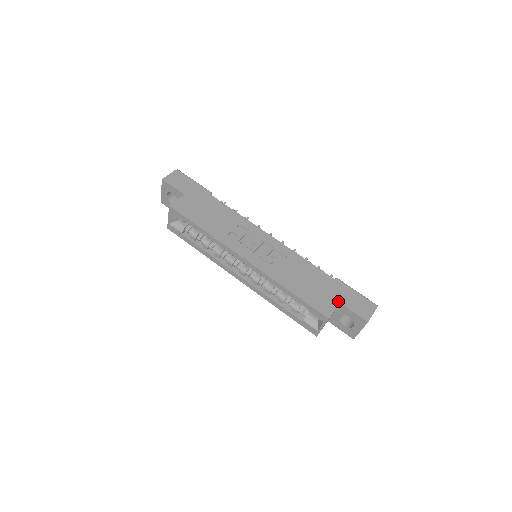
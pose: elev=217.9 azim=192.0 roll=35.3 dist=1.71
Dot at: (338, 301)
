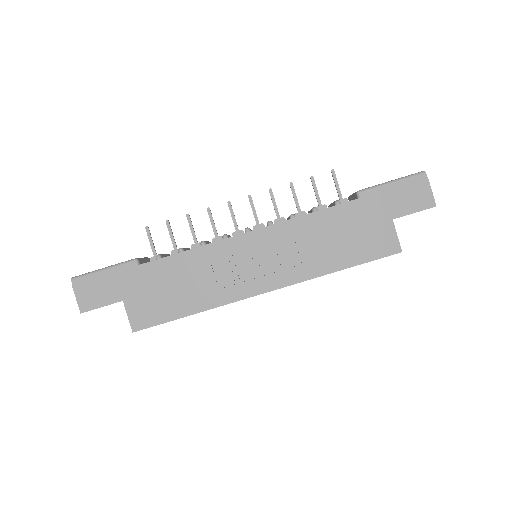
Dot at: (389, 221)
